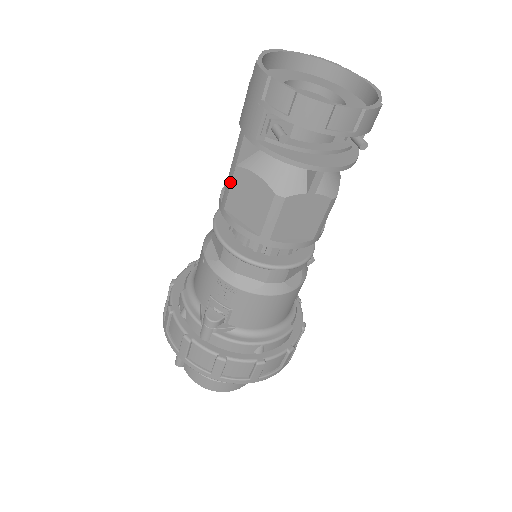
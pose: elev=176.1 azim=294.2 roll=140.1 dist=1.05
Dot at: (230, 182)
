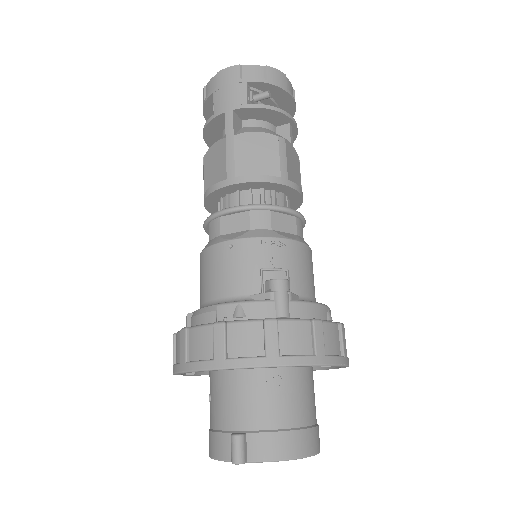
Dot at: (233, 151)
